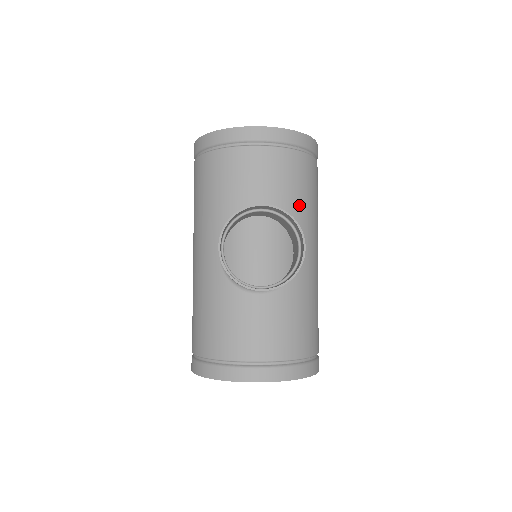
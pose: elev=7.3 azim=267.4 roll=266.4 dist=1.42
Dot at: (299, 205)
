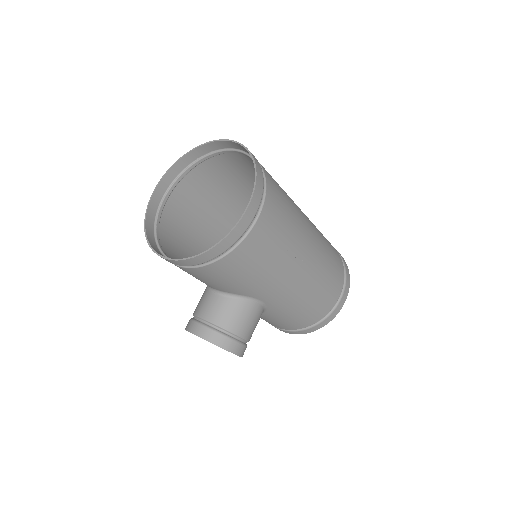
Dot at: (242, 285)
